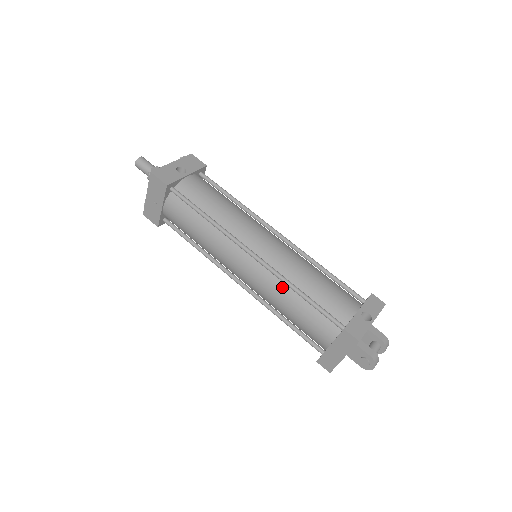
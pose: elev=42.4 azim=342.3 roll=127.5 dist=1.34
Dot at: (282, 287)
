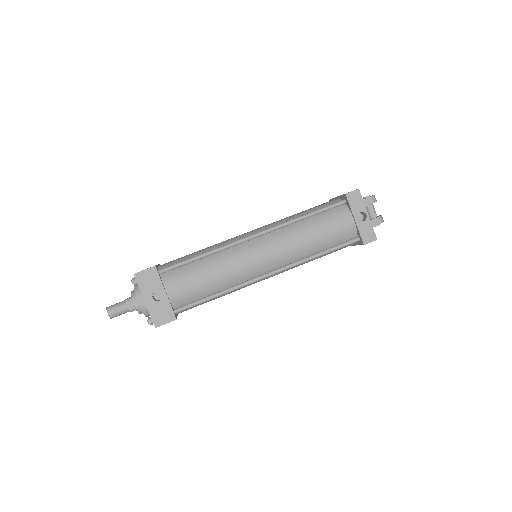
Dot at: occluded
